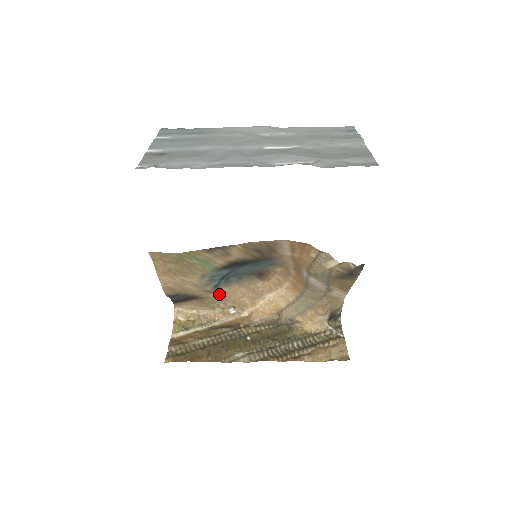
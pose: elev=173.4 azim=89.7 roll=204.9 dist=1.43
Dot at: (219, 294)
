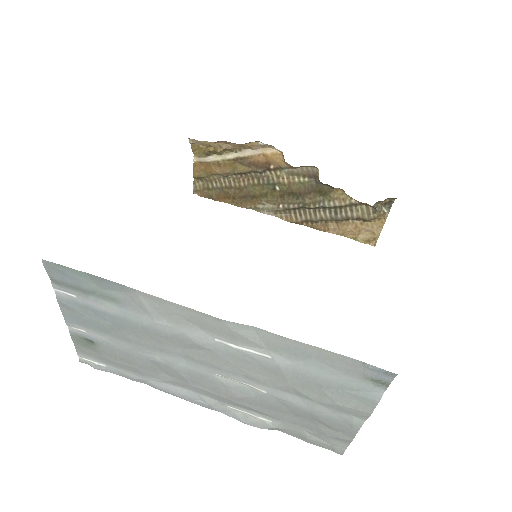
Dot at: occluded
